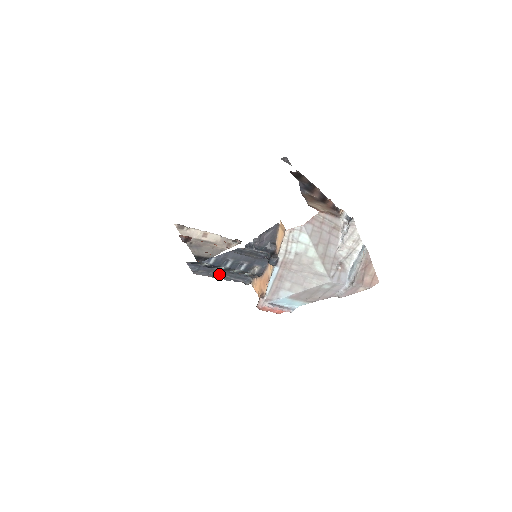
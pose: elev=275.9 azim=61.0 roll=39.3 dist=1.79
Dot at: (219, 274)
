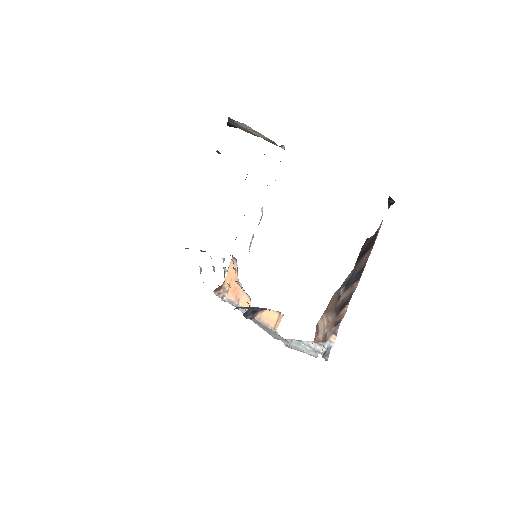
Dot at: occluded
